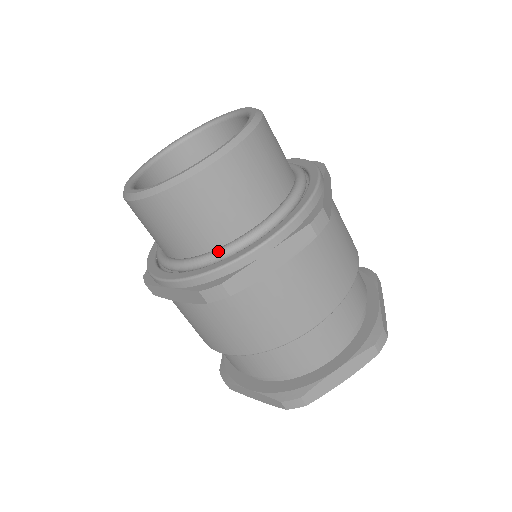
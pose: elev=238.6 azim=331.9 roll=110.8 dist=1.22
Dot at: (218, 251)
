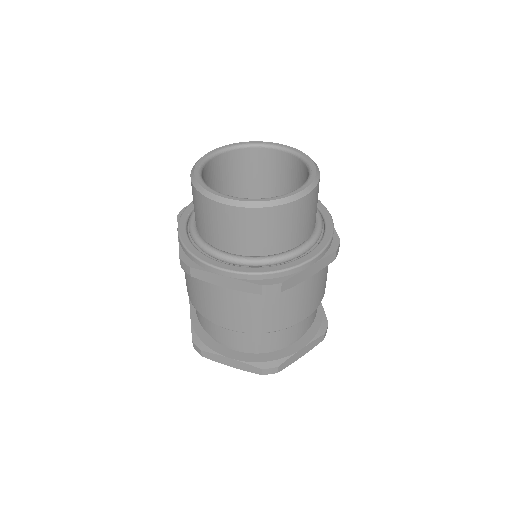
Dot at: (277, 257)
